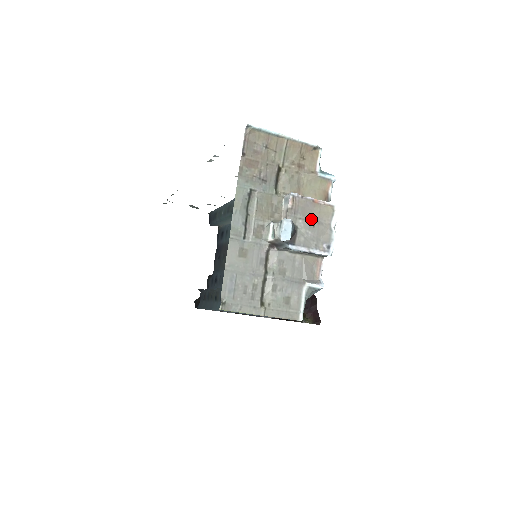
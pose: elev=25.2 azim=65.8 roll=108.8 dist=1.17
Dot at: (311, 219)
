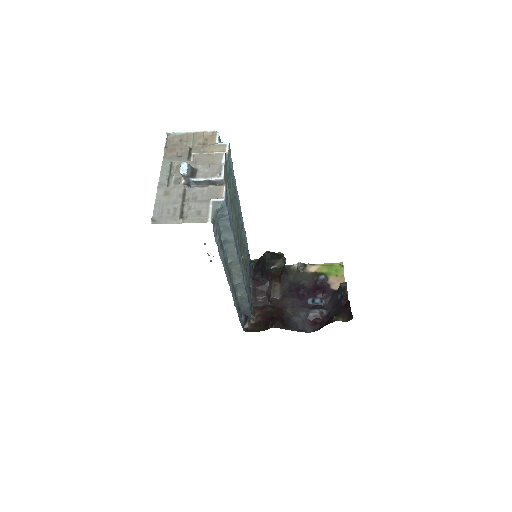
Dot at: (207, 163)
